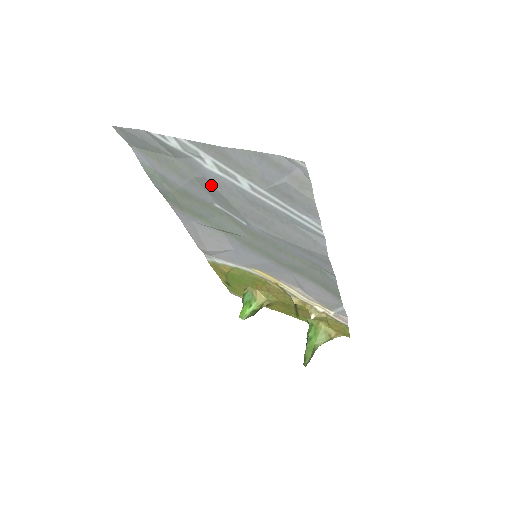
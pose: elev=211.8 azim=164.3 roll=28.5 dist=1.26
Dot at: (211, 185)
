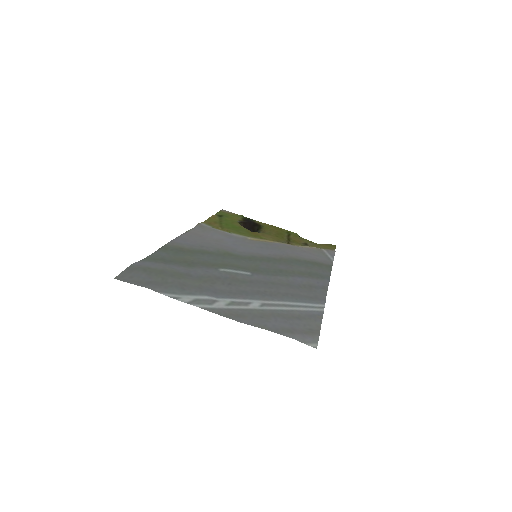
Dot at: (220, 288)
